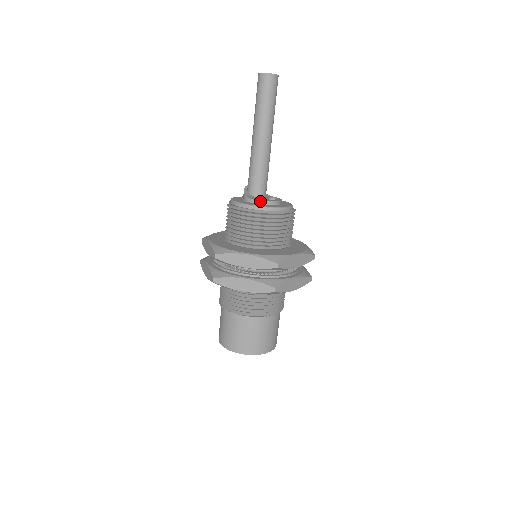
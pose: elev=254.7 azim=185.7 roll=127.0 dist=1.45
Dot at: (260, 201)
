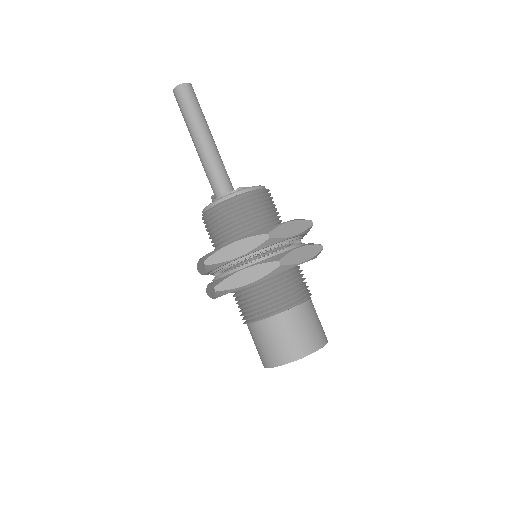
Dot at: (227, 194)
